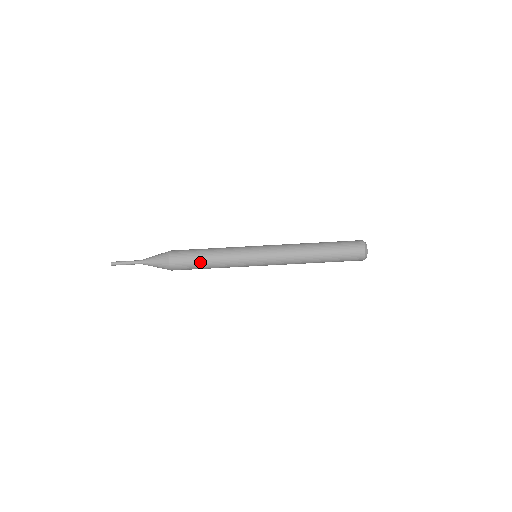
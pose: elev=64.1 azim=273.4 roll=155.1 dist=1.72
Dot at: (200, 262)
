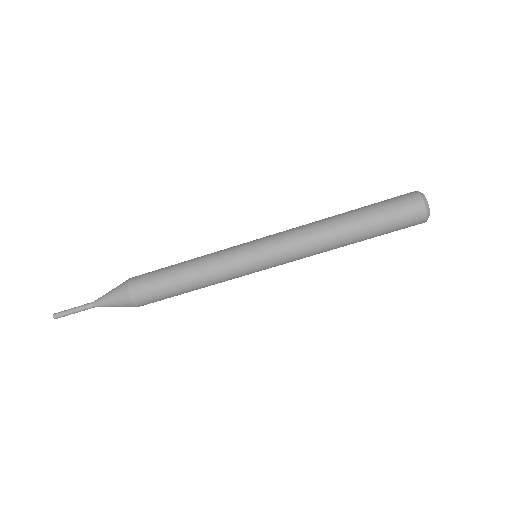
Dot at: (180, 294)
